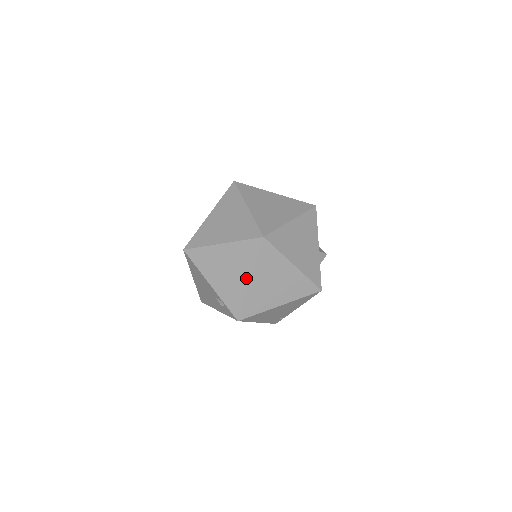
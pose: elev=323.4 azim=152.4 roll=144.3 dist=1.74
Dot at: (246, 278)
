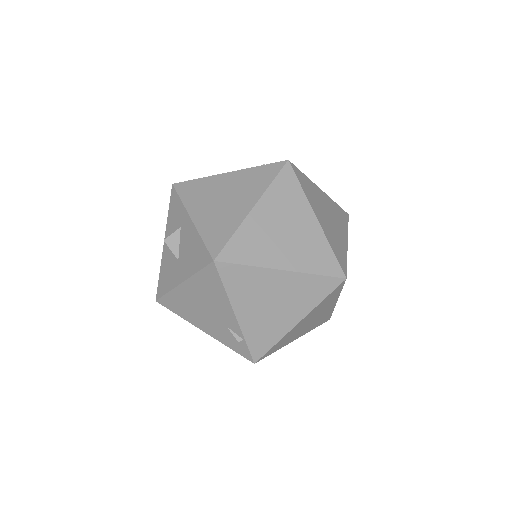
Dot at: (295, 319)
